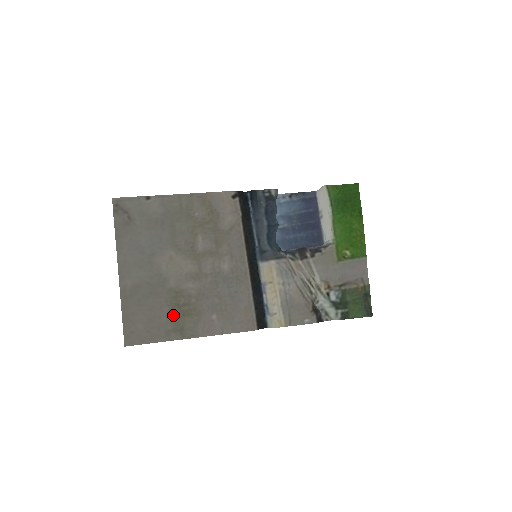
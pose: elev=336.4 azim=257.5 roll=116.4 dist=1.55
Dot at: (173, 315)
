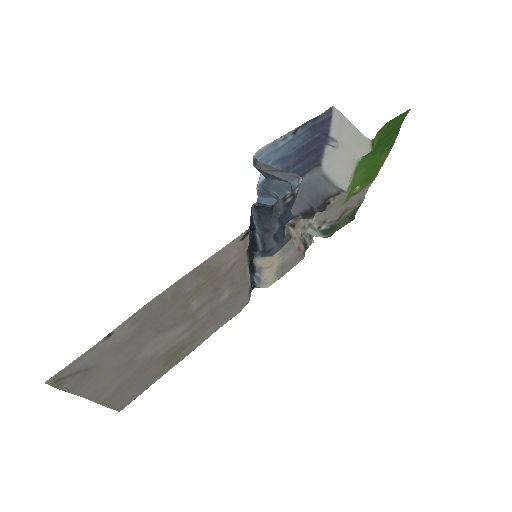
Dot at: (167, 363)
